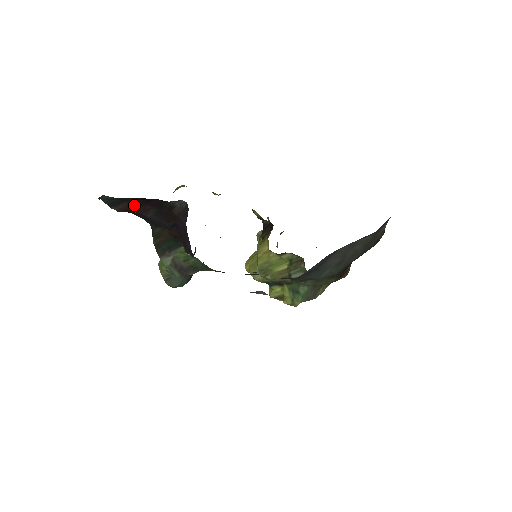
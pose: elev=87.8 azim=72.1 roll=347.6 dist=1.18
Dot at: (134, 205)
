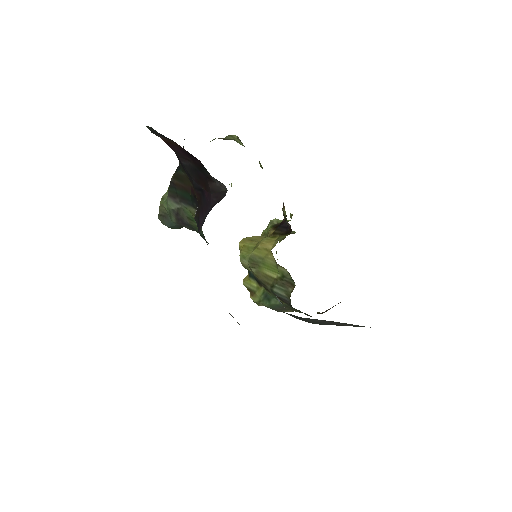
Dot at: (176, 146)
